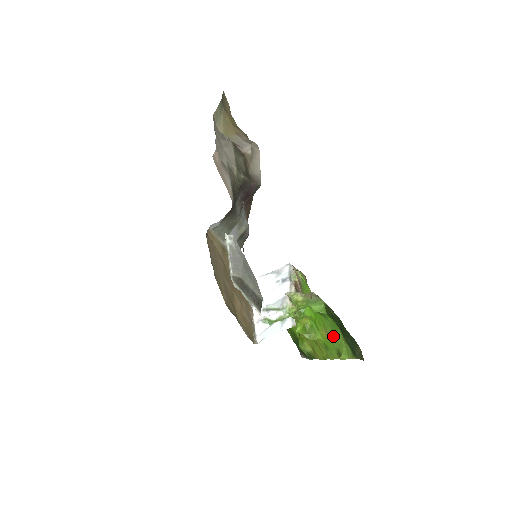
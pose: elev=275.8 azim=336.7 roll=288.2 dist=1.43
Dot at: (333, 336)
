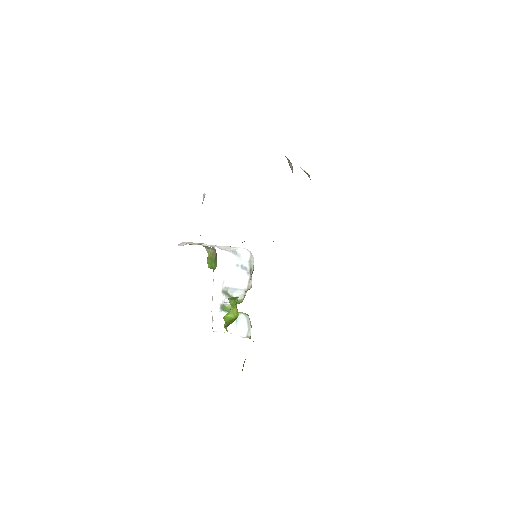
Dot at: occluded
